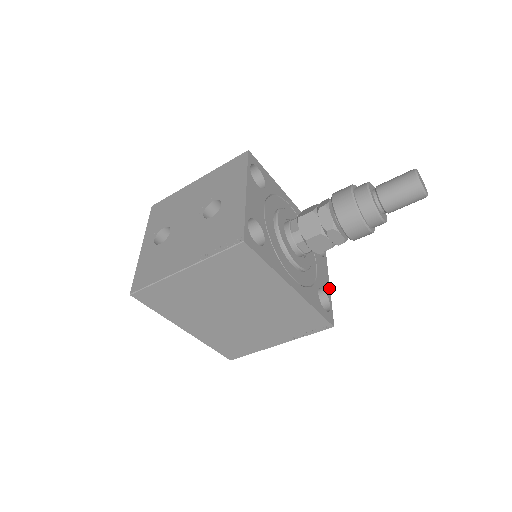
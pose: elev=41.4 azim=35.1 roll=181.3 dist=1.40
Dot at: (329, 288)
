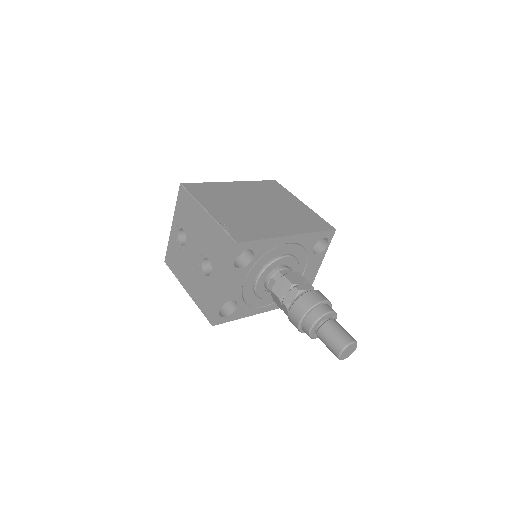
Dot at: (315, 275)
